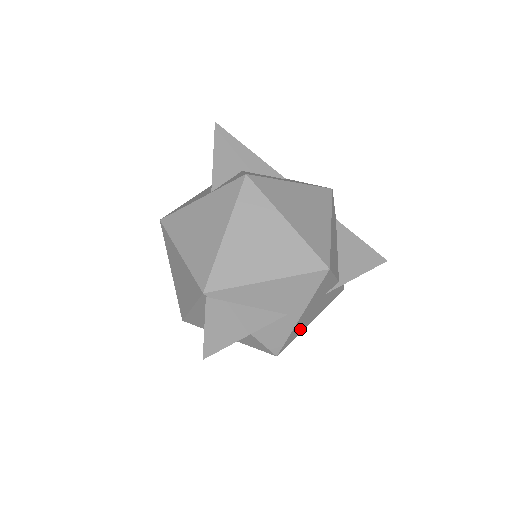
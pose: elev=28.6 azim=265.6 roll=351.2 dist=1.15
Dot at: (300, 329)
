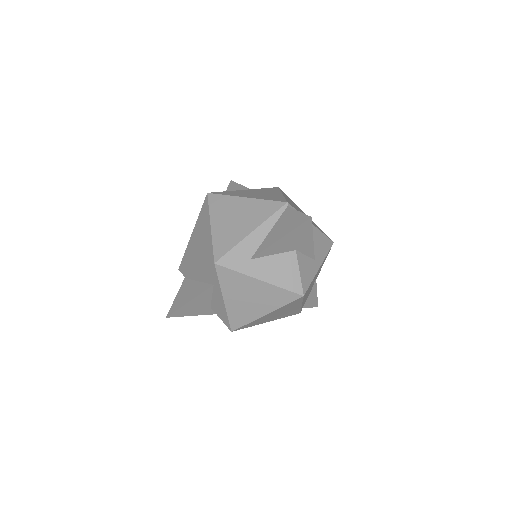
Dot at: (306, 294)
